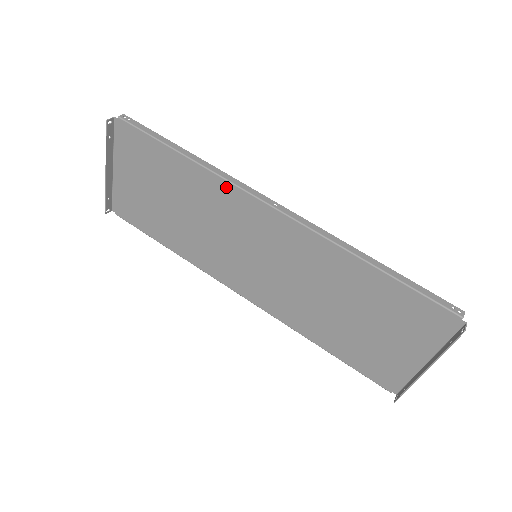
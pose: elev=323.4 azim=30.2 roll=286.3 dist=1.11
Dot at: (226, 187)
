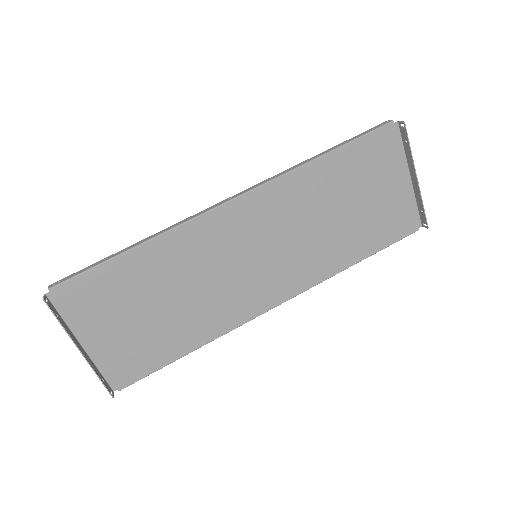
Dot at: (187, 230)
